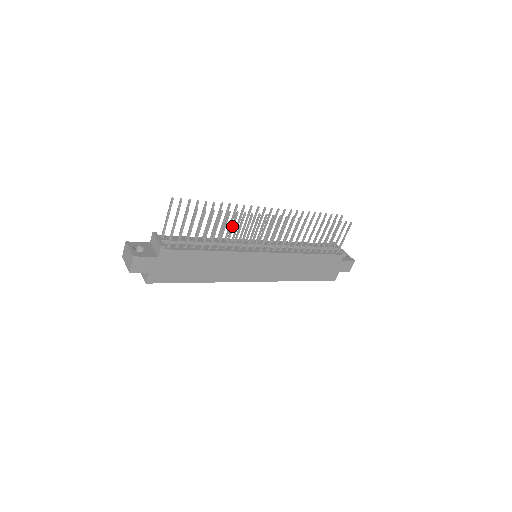
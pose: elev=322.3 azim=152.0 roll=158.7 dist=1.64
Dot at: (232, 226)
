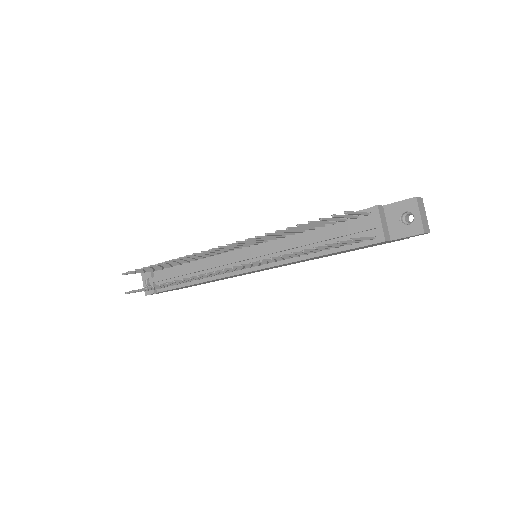
Dot at: (186, 280)
